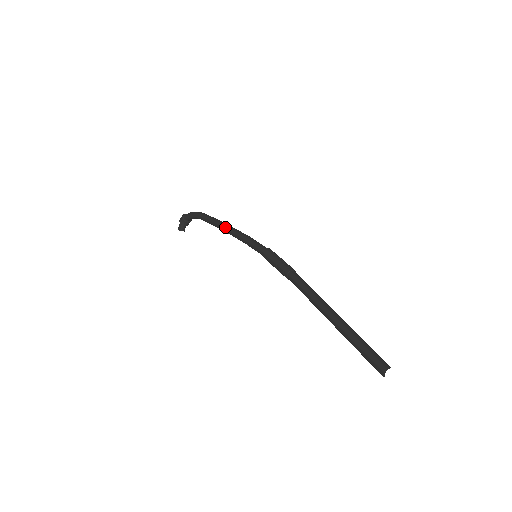
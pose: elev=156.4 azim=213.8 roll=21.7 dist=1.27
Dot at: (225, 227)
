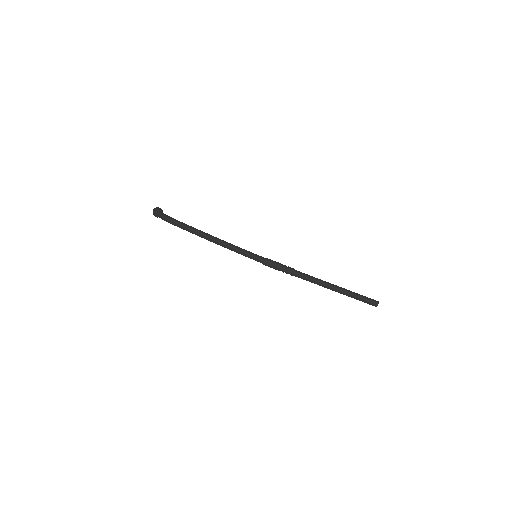
Dot at: occluded
